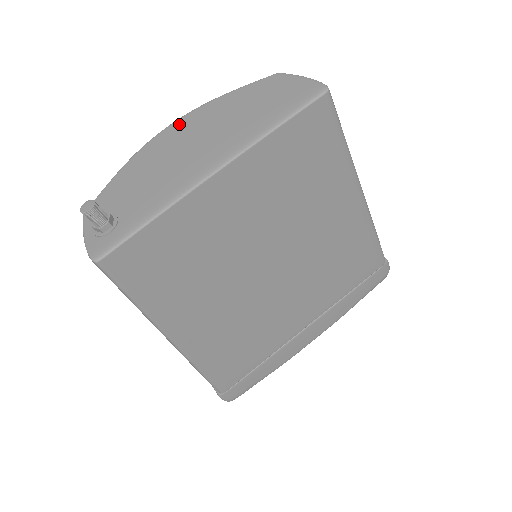
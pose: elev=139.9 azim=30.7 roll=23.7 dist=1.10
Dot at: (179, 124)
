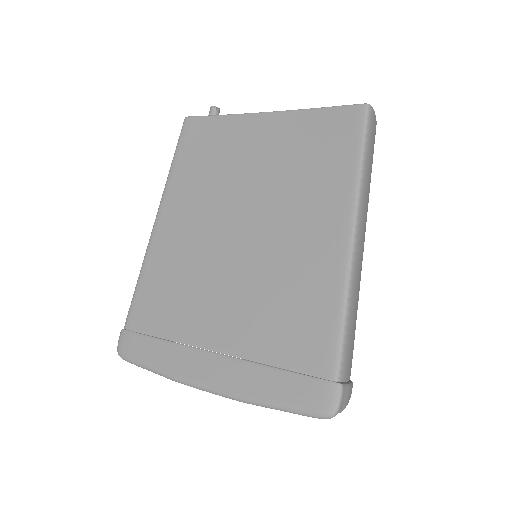
Dot at: occluded
